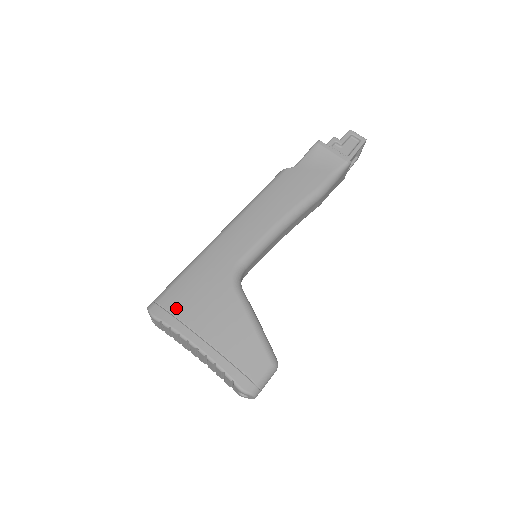
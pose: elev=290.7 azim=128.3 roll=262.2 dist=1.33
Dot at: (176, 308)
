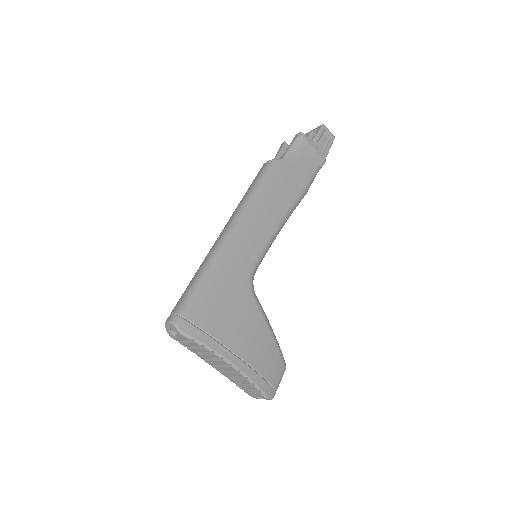
Dot at: (205, 323)
